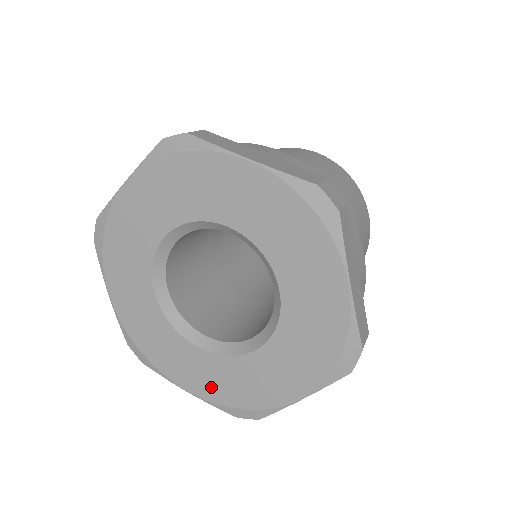
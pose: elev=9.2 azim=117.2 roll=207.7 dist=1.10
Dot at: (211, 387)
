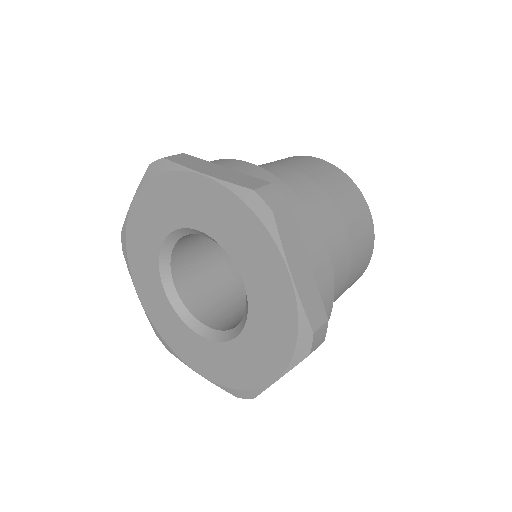
Dot at: (274, 353)
